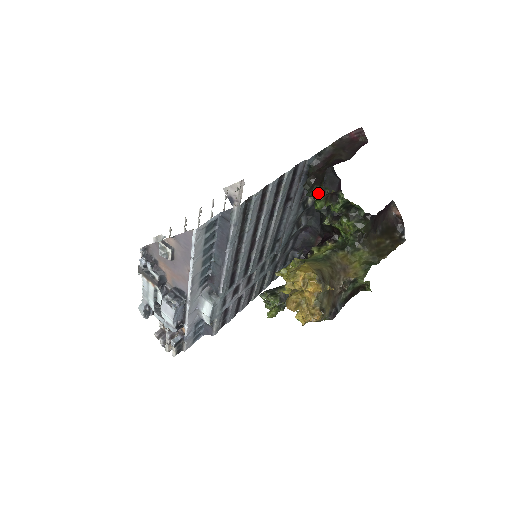
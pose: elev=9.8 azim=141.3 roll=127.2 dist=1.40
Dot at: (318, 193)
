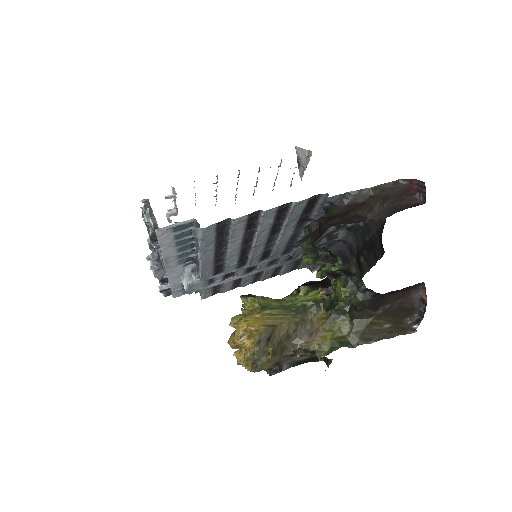
Dot at: (309, 248)
